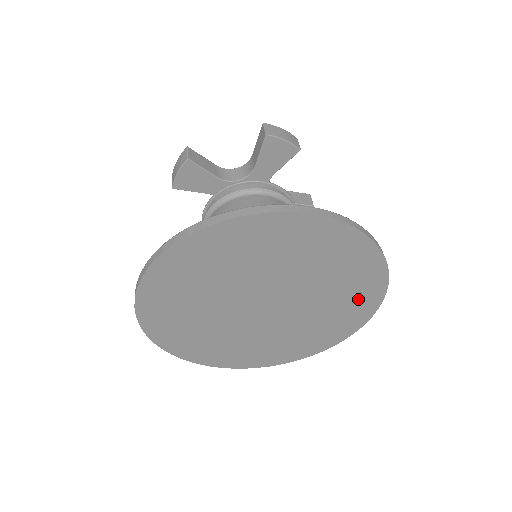
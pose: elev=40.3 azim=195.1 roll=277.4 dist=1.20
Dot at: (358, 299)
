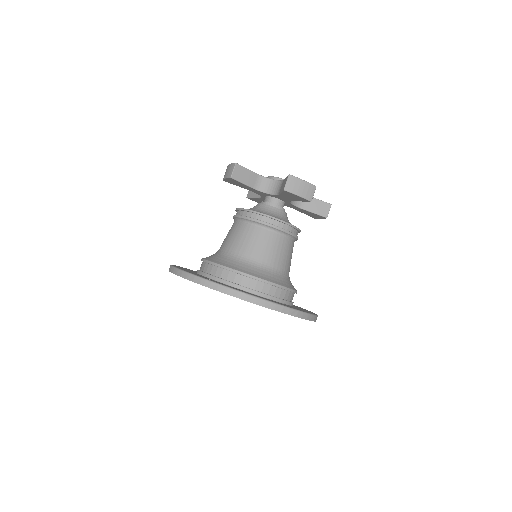
Dot at: occluded
